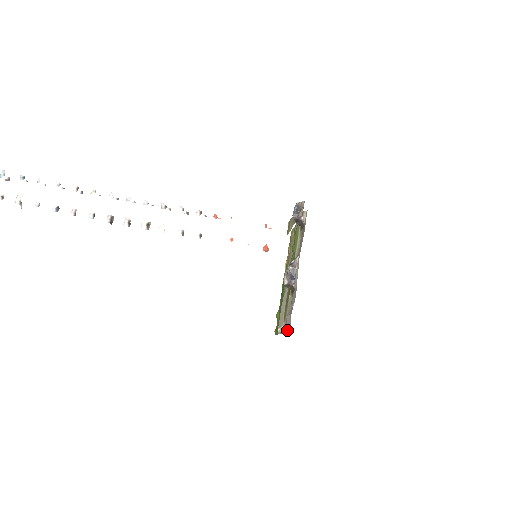
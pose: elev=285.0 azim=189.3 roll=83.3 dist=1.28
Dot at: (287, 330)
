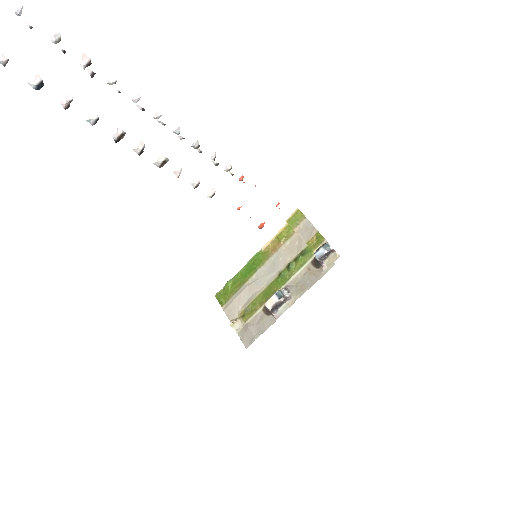
Dot at: (241, 338)
